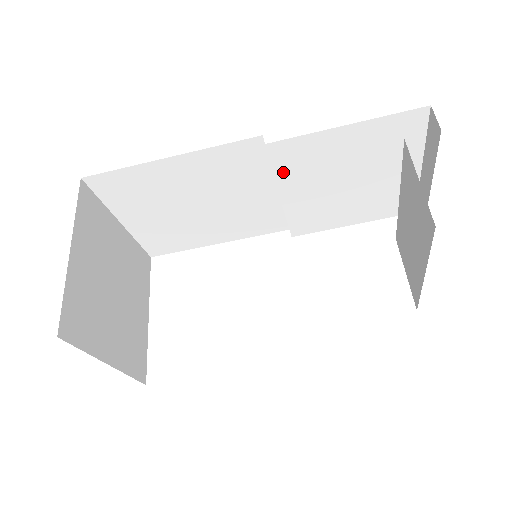
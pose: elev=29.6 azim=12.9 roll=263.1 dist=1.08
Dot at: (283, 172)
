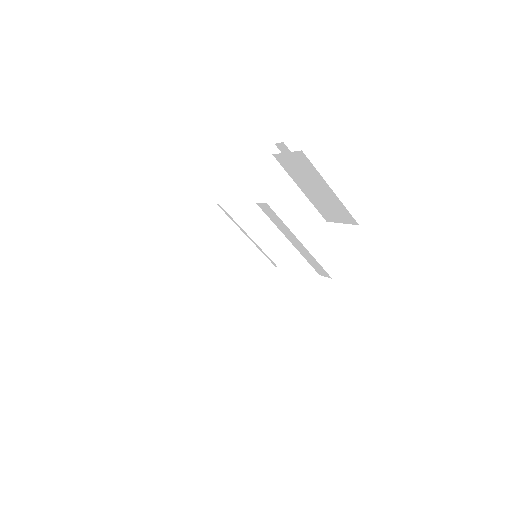
Dot at: (240, 218)
